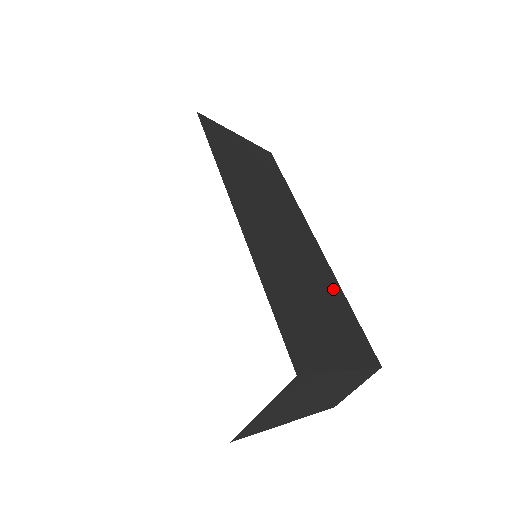
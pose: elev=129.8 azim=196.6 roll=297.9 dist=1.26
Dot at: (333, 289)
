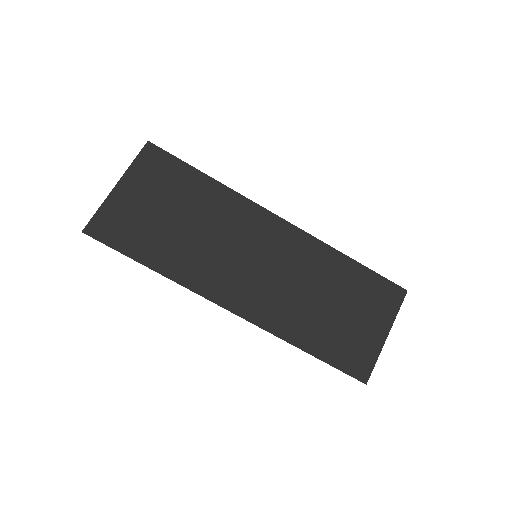
Dot at: (336, 266)
